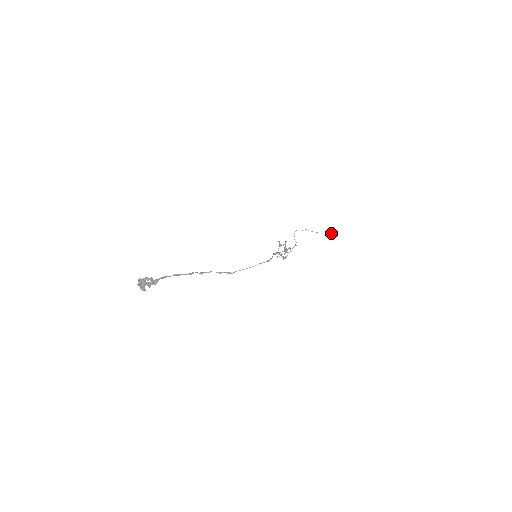
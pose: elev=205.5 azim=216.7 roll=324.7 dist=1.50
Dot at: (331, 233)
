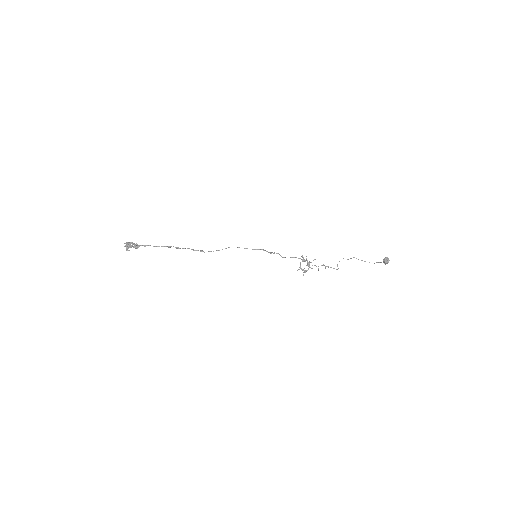
Dot at: (383, 261)
